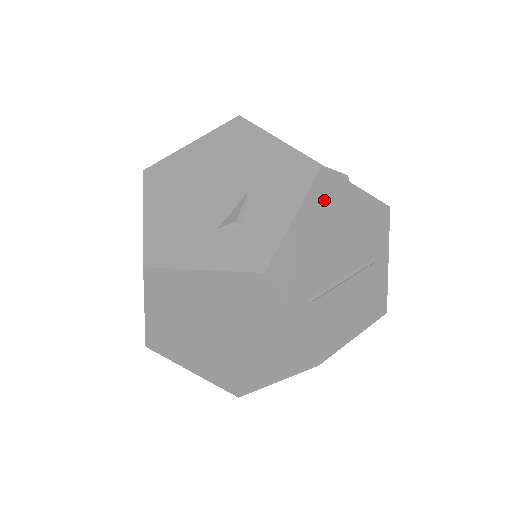
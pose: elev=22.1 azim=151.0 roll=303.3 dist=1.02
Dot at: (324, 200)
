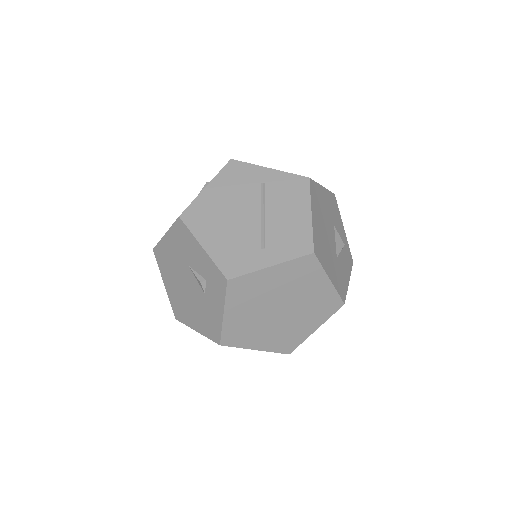
Dot at: (202, 220)
